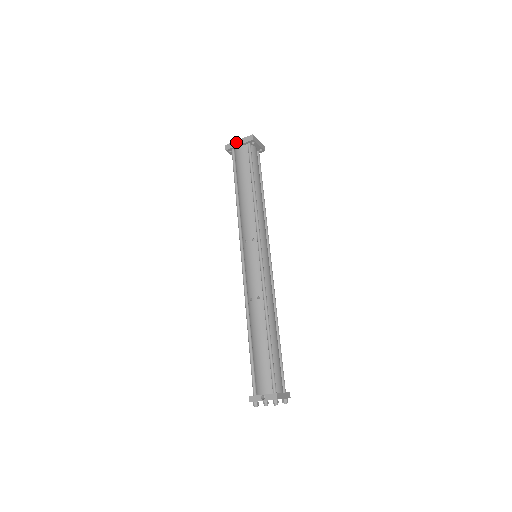
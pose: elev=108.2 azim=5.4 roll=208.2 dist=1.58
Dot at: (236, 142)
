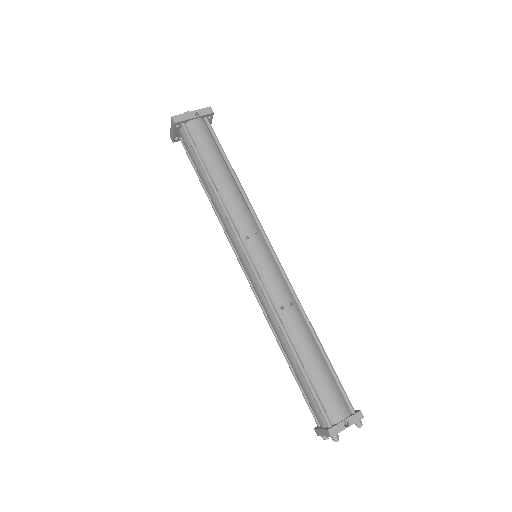
Dot at: (189, 114)
